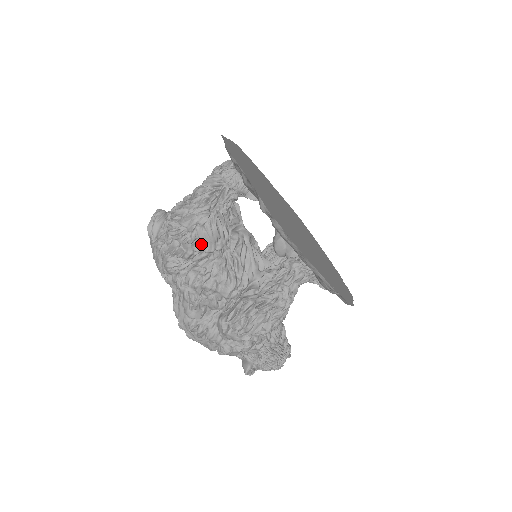
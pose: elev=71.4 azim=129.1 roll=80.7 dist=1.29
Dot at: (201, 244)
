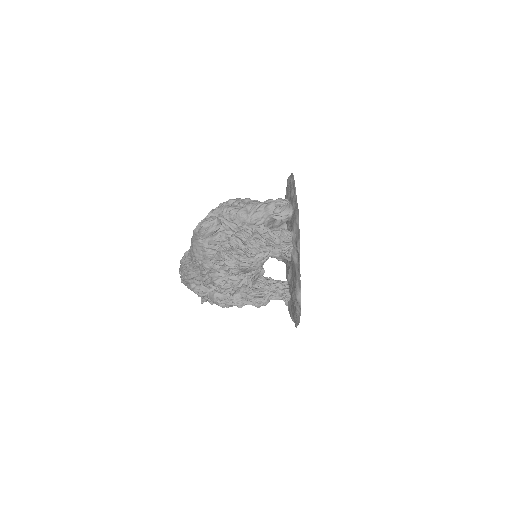
Dot at: (240, 272)
